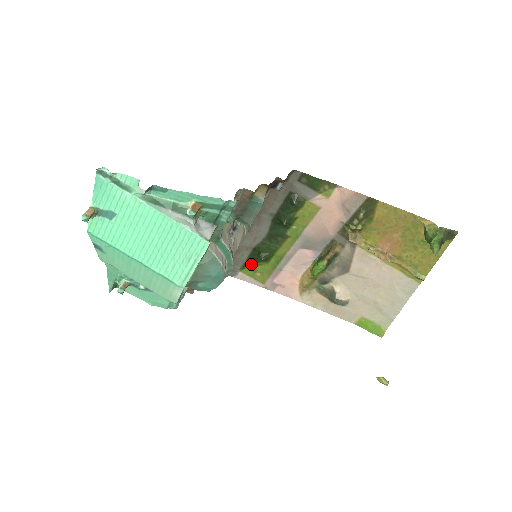
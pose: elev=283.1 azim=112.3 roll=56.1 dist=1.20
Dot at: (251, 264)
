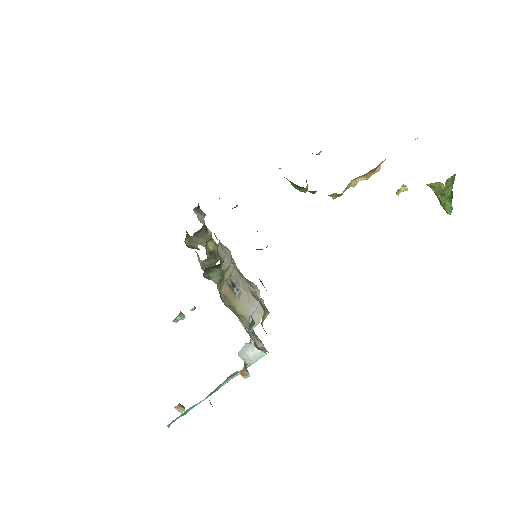
Dot at: occluded
